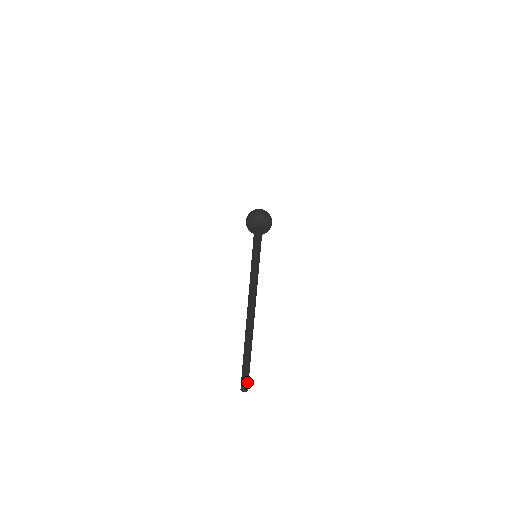
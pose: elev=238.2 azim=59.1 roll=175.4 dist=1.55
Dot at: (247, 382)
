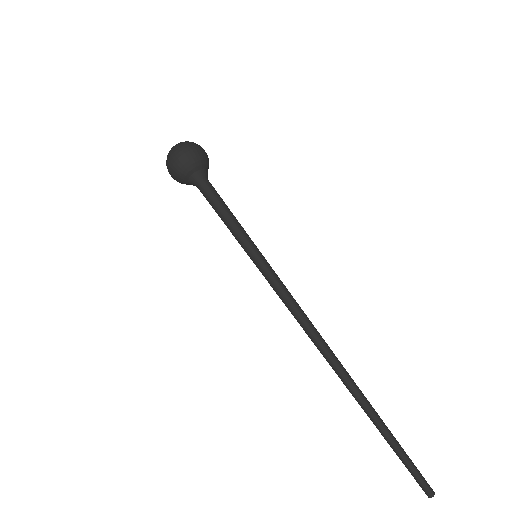
Dot at: (430, 488)
